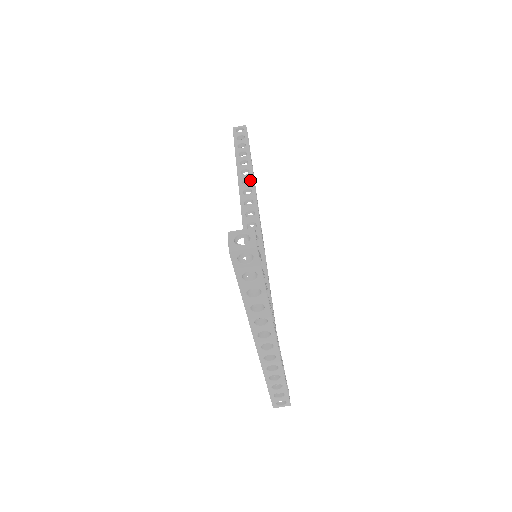
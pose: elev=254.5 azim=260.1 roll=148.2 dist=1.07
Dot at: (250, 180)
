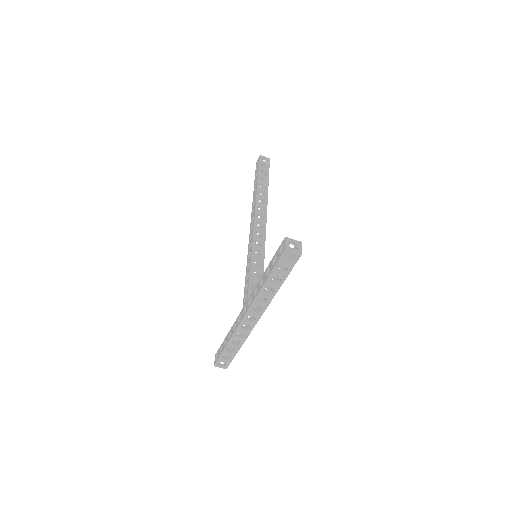
Dot at: (265, 201)
